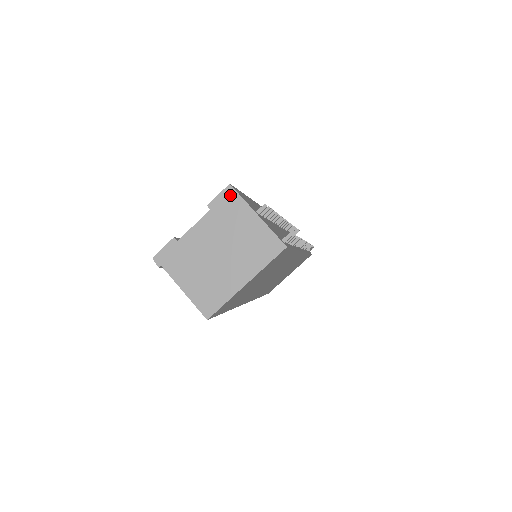
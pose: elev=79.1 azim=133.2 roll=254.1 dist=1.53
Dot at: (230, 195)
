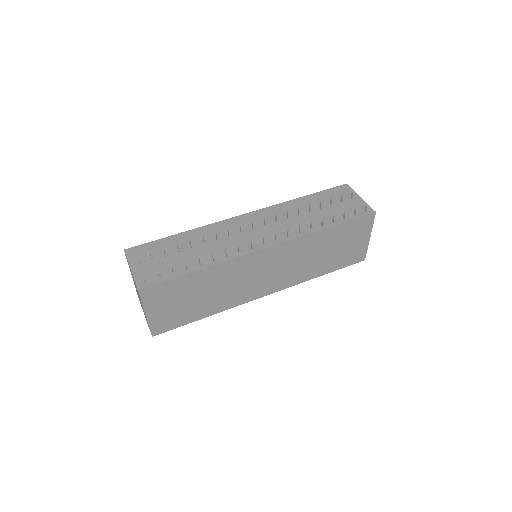
Dot at: occluded
